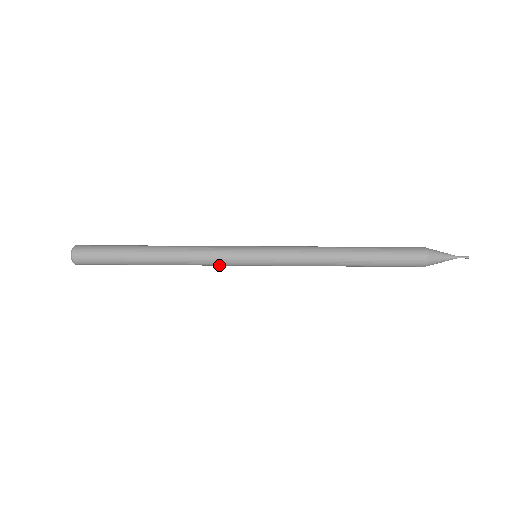
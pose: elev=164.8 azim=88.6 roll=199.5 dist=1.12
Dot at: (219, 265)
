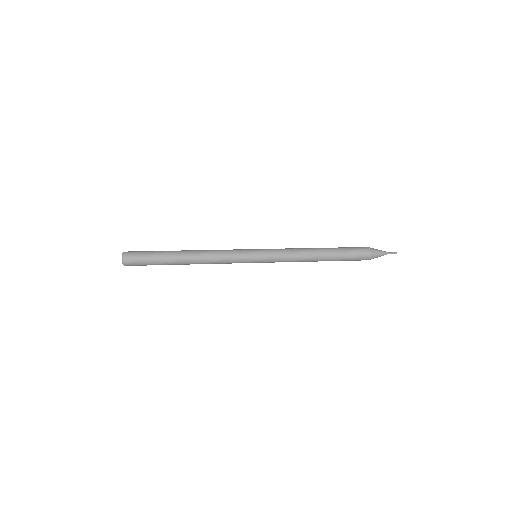
Dot at: occluded
